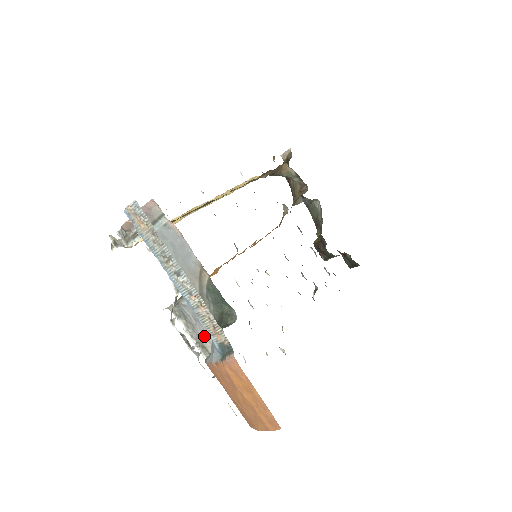
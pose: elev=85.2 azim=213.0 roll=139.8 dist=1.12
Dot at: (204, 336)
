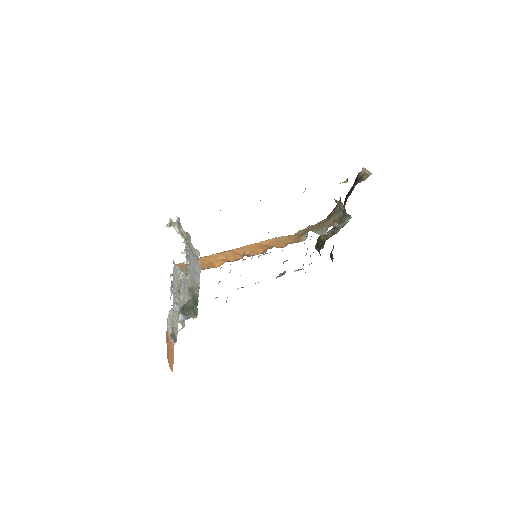
Dot at: (182, 291)
